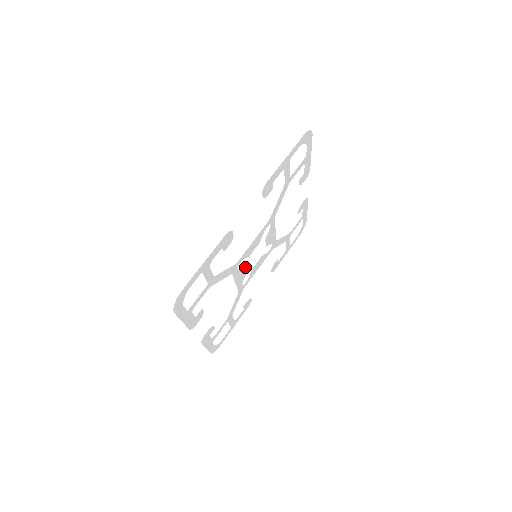
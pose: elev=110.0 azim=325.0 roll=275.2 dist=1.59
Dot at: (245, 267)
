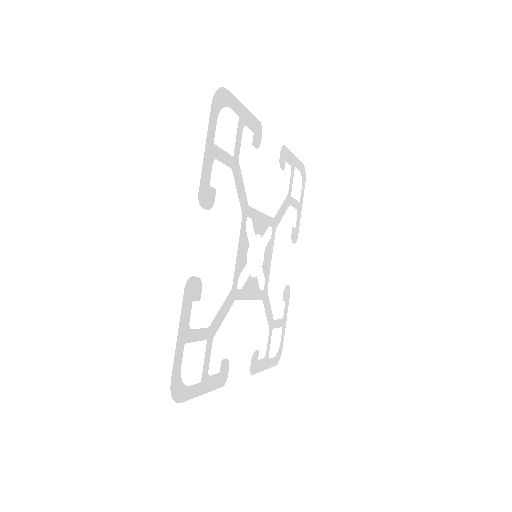
Dot at: (250, 277)
